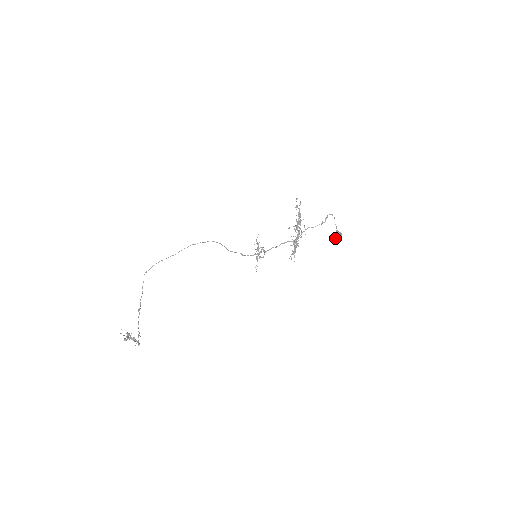
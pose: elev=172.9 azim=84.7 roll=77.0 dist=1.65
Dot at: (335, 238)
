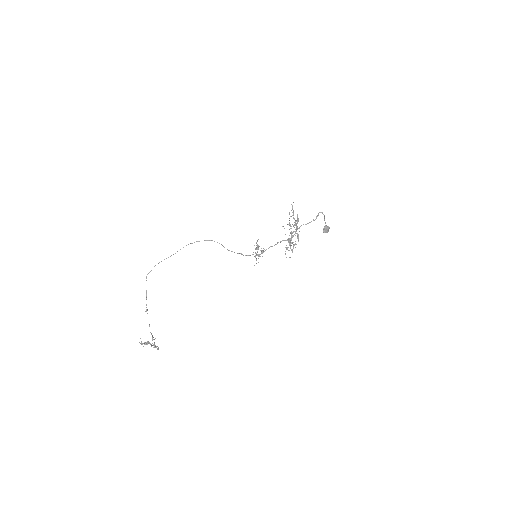
Dot at: (324, 232)
